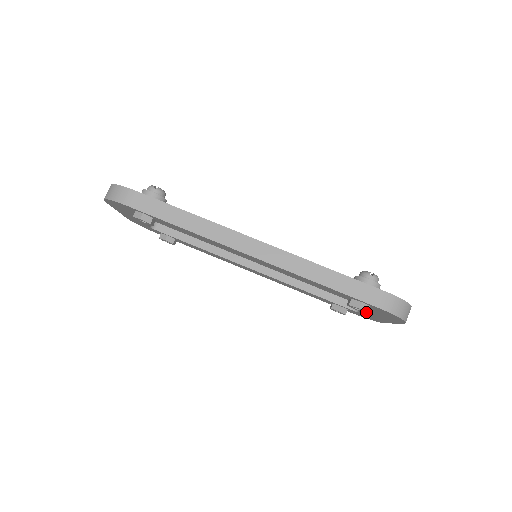
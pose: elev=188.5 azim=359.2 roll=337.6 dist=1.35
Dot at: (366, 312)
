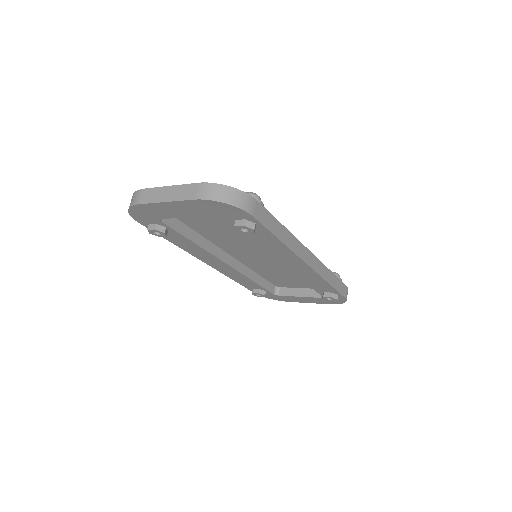
Dot at: occluded
